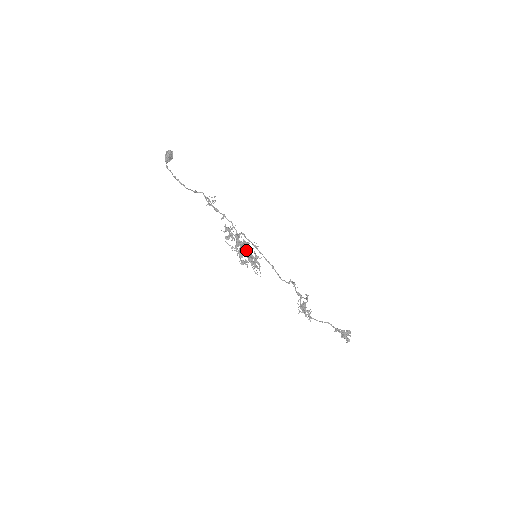
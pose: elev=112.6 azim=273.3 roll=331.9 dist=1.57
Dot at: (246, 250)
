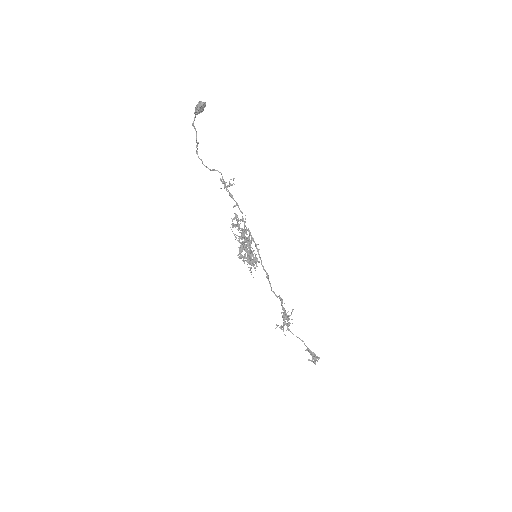
Dot at: (248, 246)
